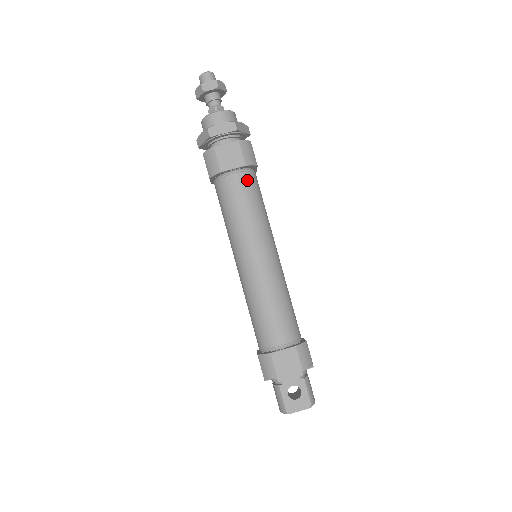
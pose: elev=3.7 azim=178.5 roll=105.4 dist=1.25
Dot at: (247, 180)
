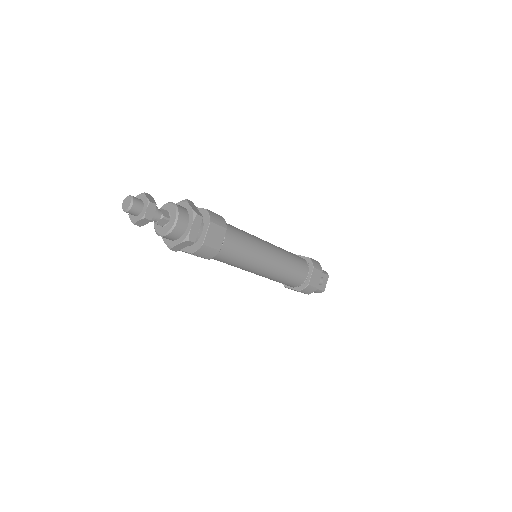
Dot at: (231, 233)
